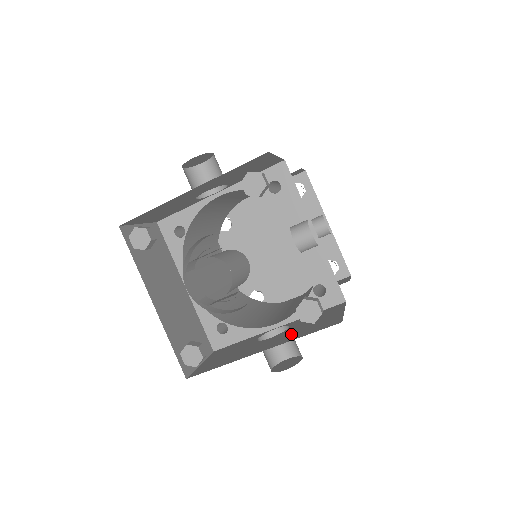
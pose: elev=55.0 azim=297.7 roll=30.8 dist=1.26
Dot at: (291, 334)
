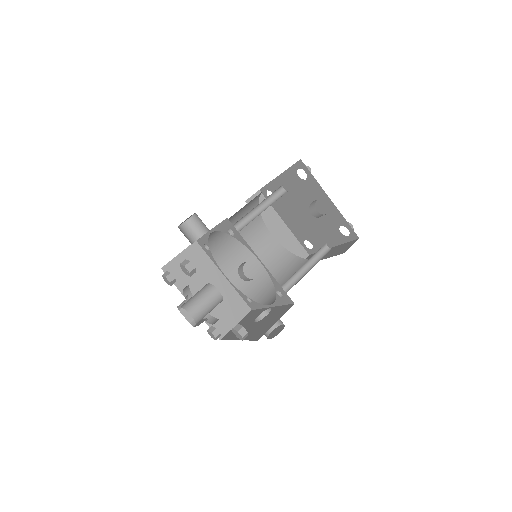
Dot at: (254, 330)
